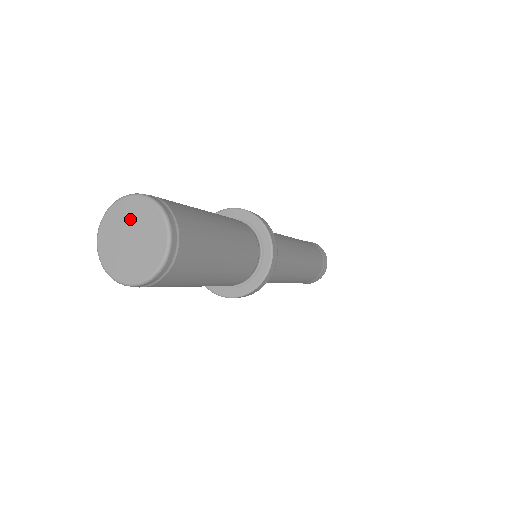
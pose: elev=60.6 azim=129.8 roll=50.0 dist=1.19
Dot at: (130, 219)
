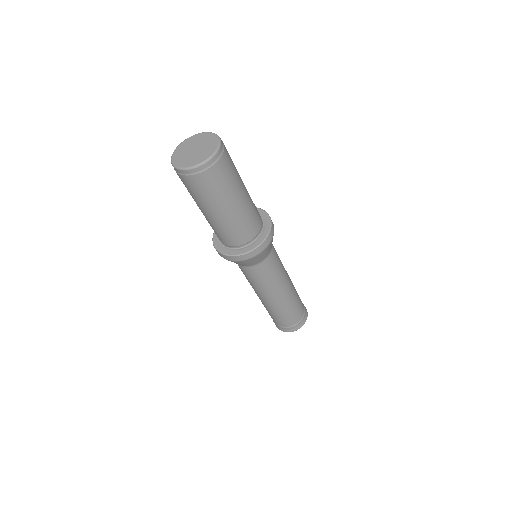
Dot at: (195, 142)
